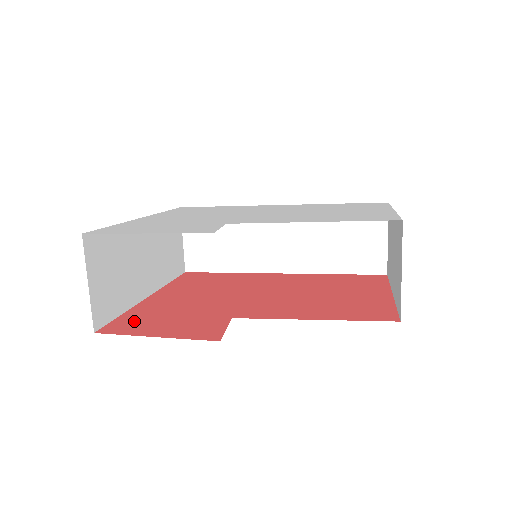
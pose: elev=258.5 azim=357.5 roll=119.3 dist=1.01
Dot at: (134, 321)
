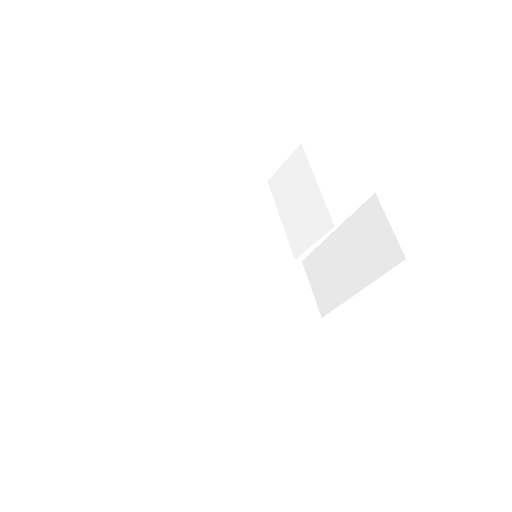
Dot at: occluded
